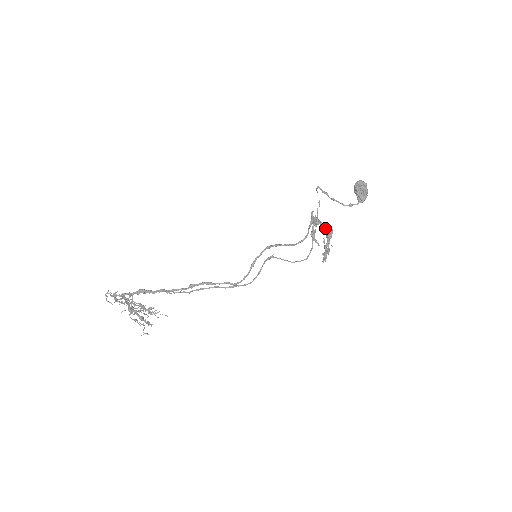
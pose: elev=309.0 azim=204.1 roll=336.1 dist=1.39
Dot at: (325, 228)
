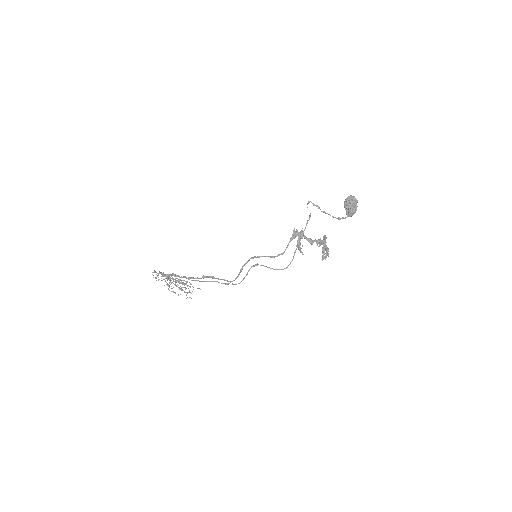
Dot at: (308, 241)
